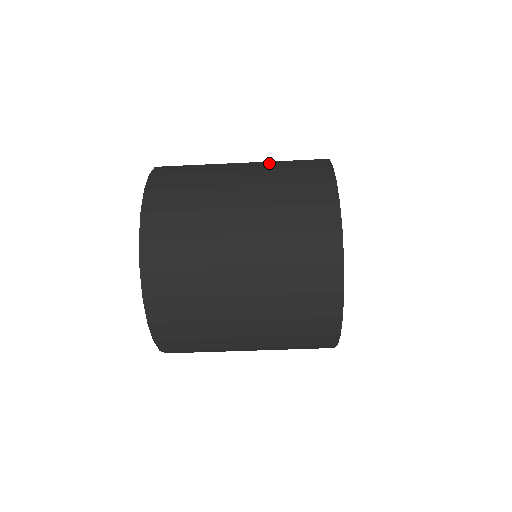
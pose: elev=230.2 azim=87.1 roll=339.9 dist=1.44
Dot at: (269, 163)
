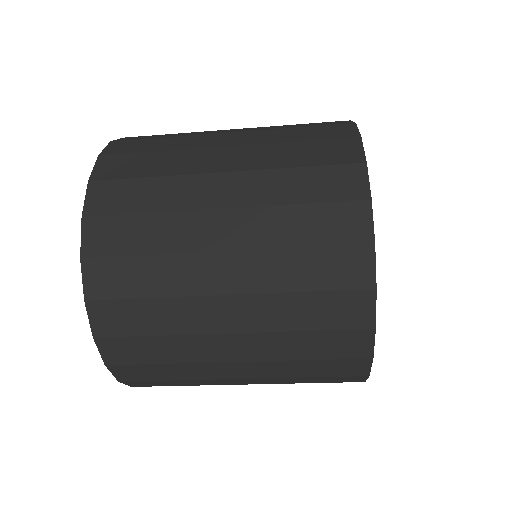
Dot at: (270, 260)
